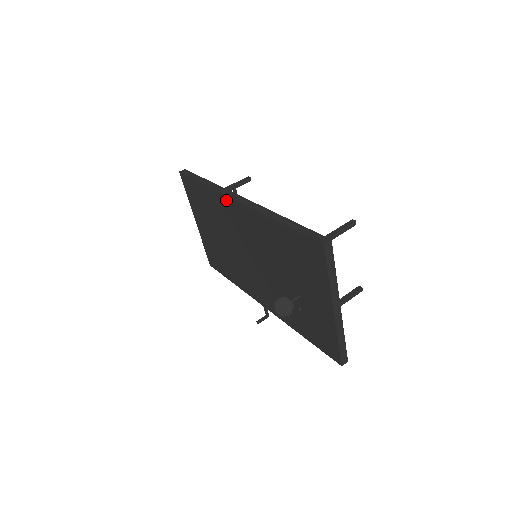
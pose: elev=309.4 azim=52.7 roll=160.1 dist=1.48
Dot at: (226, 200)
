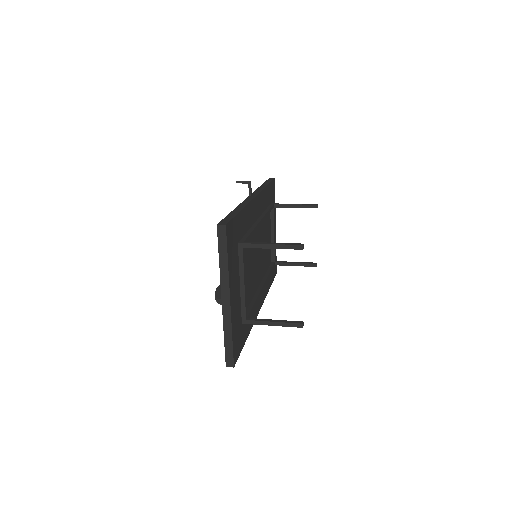
Dot at: occluded
